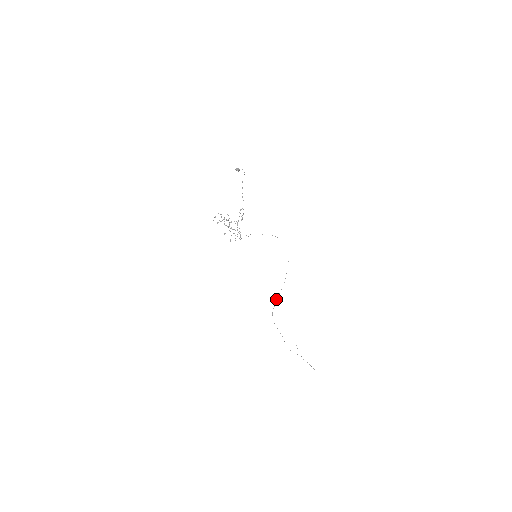
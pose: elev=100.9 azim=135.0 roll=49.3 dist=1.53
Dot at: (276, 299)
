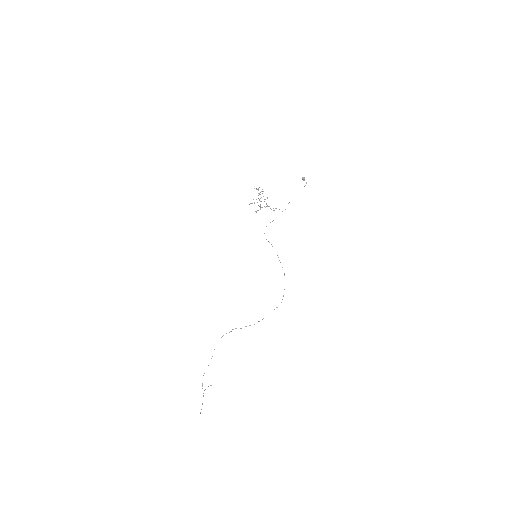
Dot at: occluded
